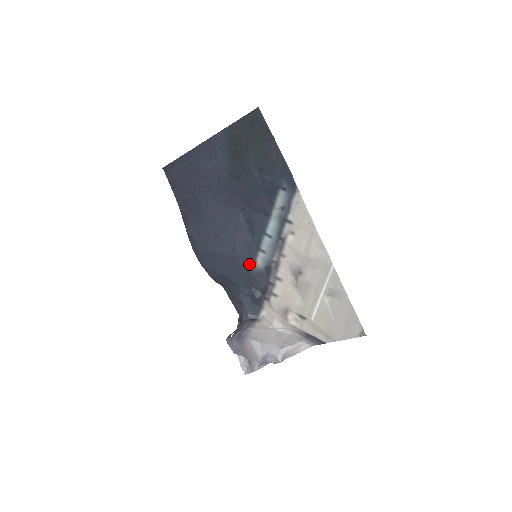
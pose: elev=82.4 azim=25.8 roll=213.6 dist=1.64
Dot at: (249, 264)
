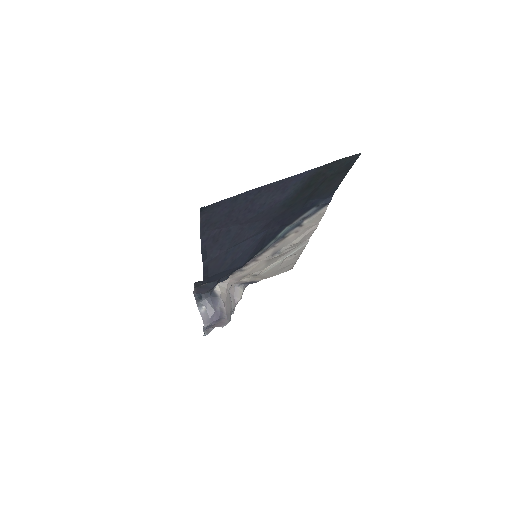
Dot at: occluded
